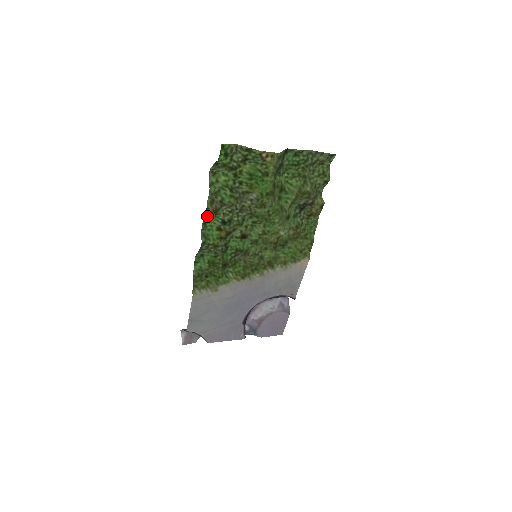
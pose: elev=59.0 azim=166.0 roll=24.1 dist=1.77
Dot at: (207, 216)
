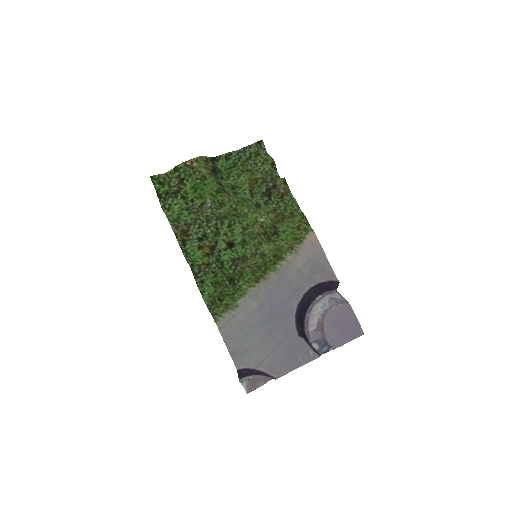
Dot at: (182, 242)
